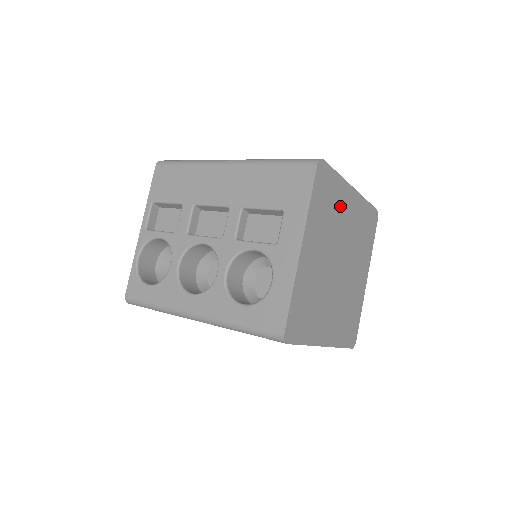
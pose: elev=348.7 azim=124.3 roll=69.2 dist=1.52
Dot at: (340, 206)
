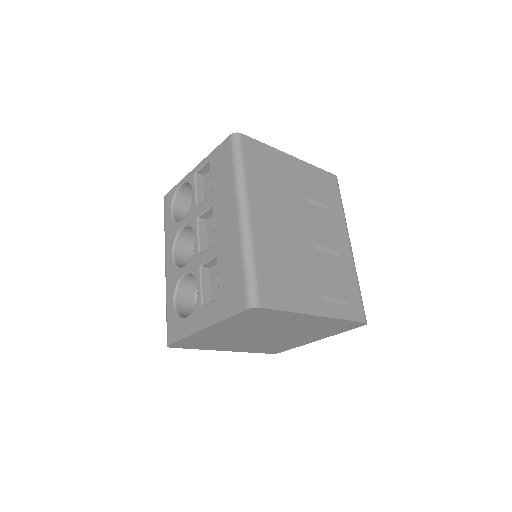
Dot at: (283, 320)
